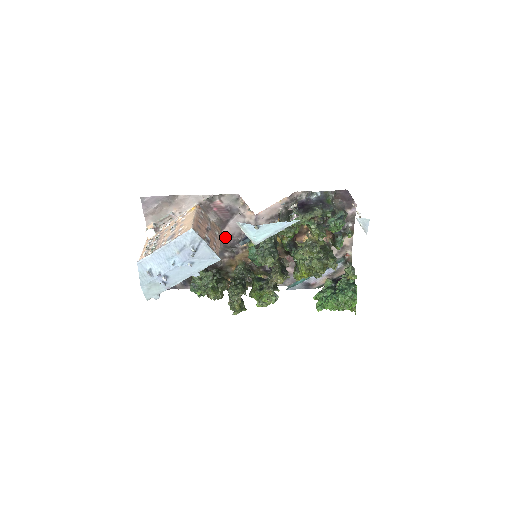
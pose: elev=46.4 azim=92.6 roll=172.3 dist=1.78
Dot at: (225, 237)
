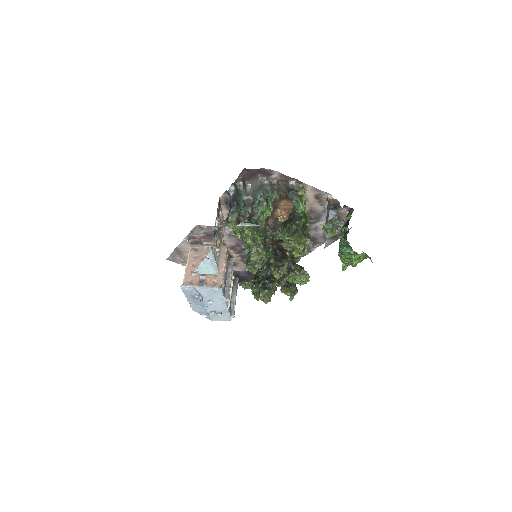
Dot at: (235, 246)
